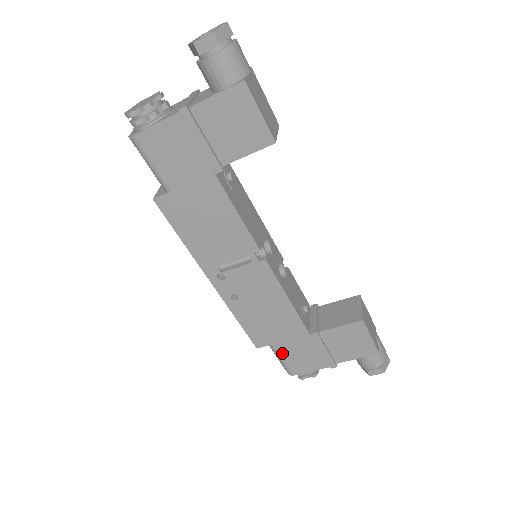
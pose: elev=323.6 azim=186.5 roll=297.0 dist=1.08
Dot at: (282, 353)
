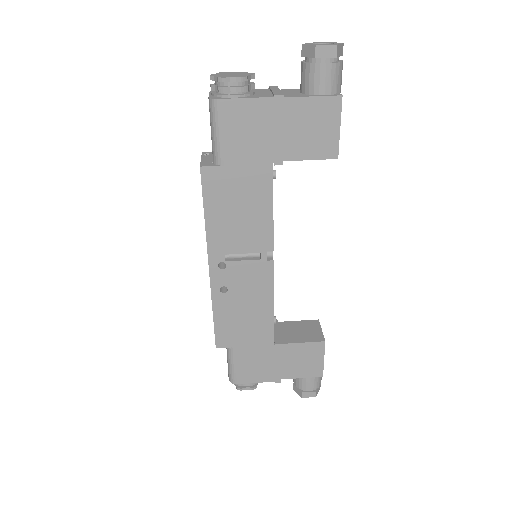
Dot at: (238, 358)
